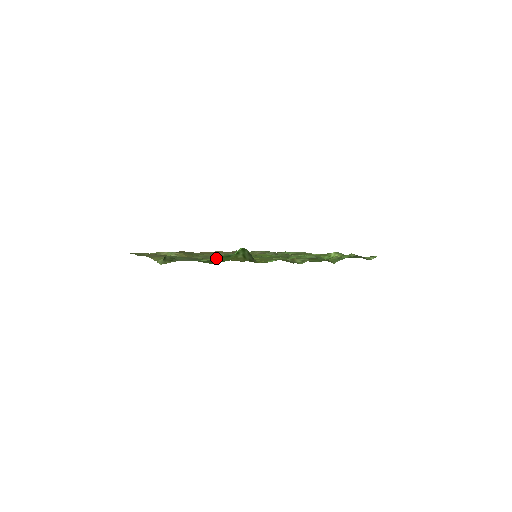
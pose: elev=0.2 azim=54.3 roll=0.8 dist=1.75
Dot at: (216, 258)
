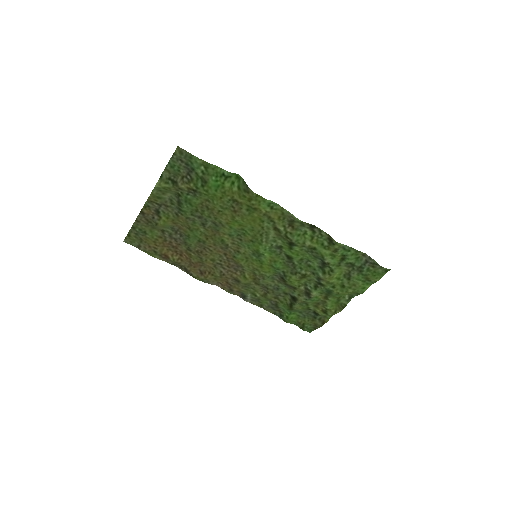
Dot at: (212, 221)
